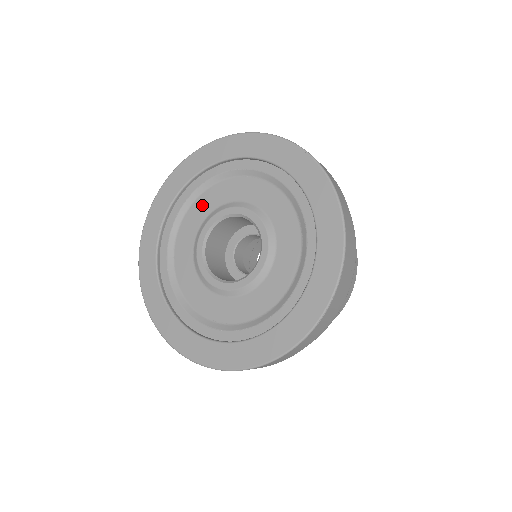
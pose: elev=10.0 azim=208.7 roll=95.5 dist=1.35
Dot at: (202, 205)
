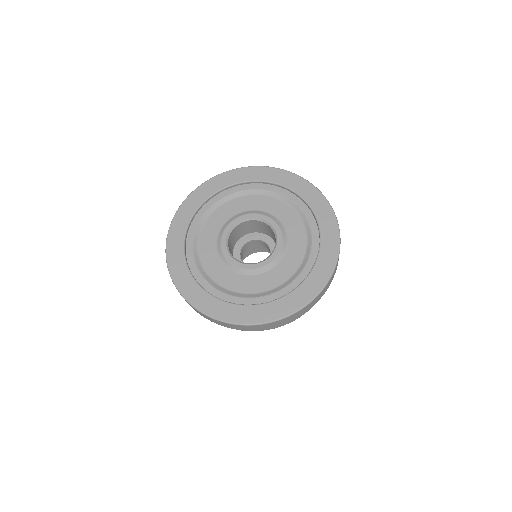
Dot at: (212, 225)
